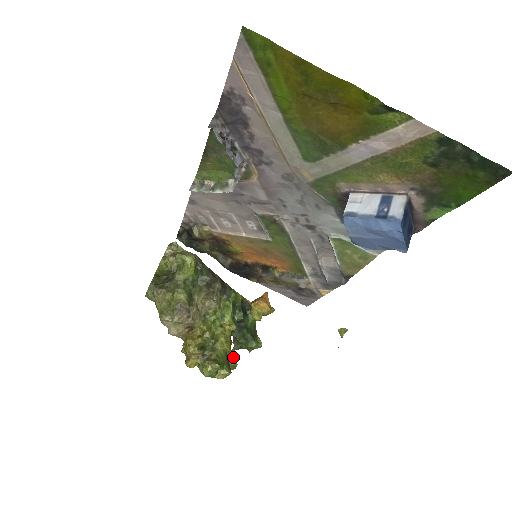
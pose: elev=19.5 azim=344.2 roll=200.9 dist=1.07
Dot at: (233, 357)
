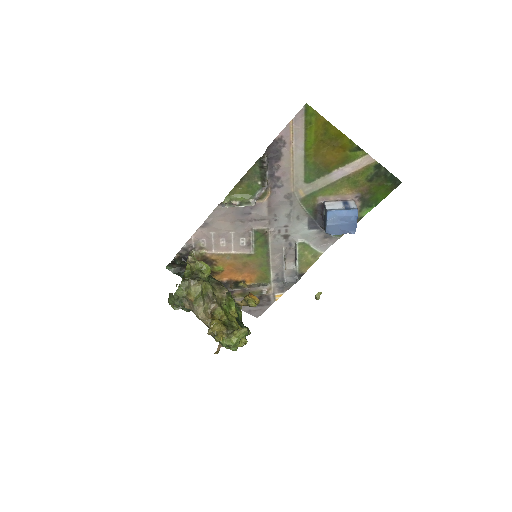
Dot at: occluded
